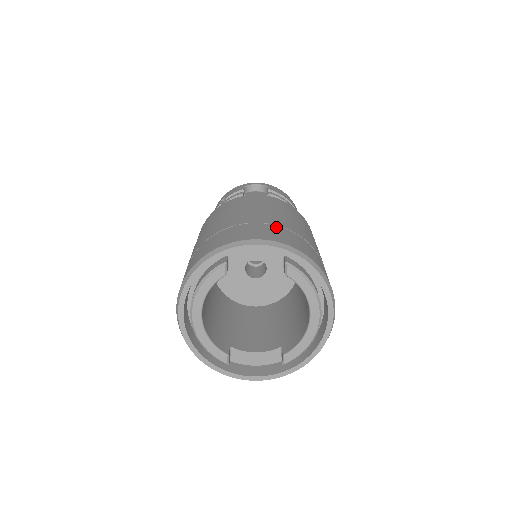
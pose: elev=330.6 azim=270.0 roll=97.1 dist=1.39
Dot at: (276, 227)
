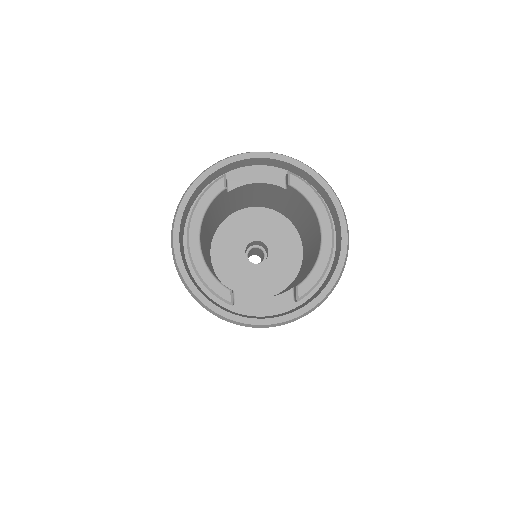
Dot at: occluded
